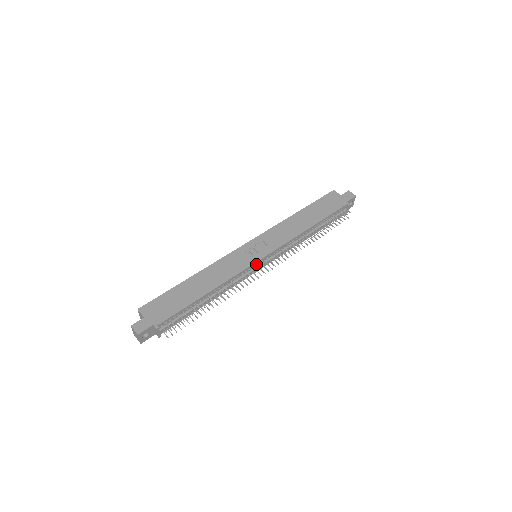
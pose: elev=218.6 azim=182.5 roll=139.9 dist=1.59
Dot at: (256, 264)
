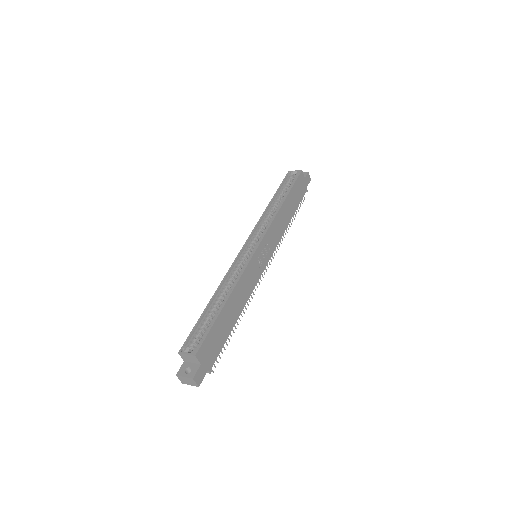
Dot at: (261, 271)
